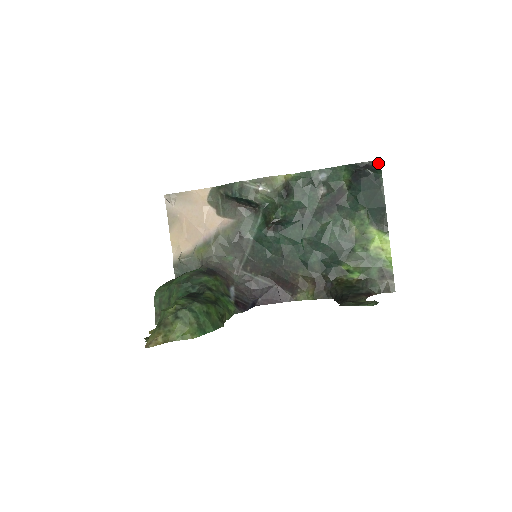
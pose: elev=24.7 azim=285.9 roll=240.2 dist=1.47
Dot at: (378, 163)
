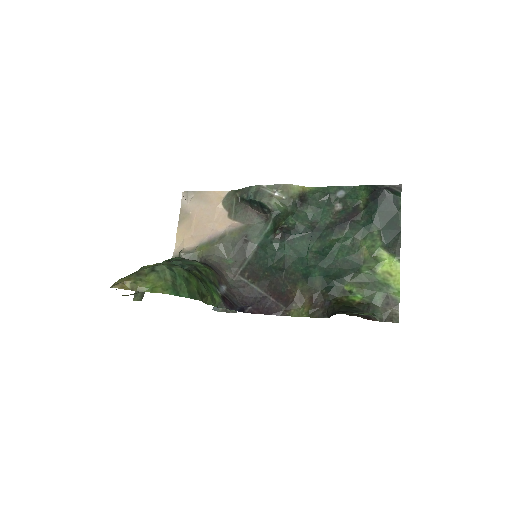
Dot at: (399, 188)
